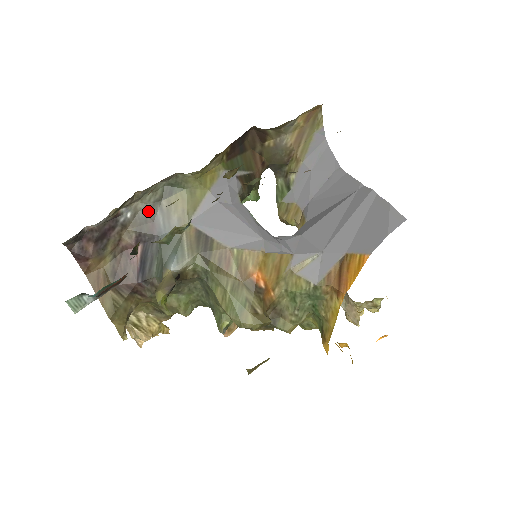
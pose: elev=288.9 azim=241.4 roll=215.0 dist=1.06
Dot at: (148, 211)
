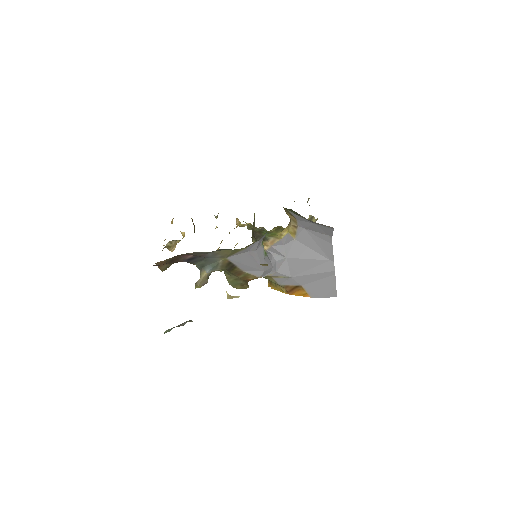
Dot at: (205, 253)
